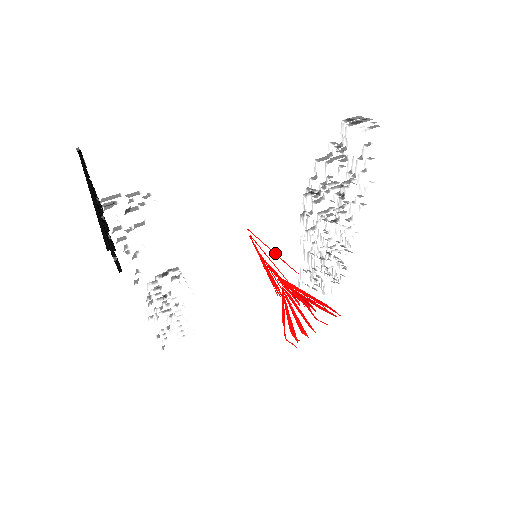
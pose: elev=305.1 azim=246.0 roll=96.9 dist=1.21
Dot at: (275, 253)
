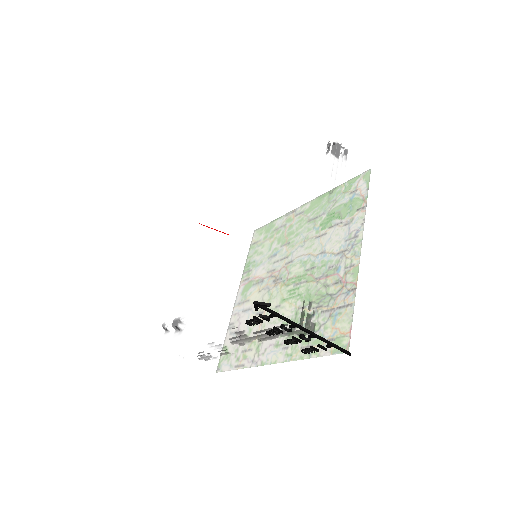
Dot at: (214, 229)
